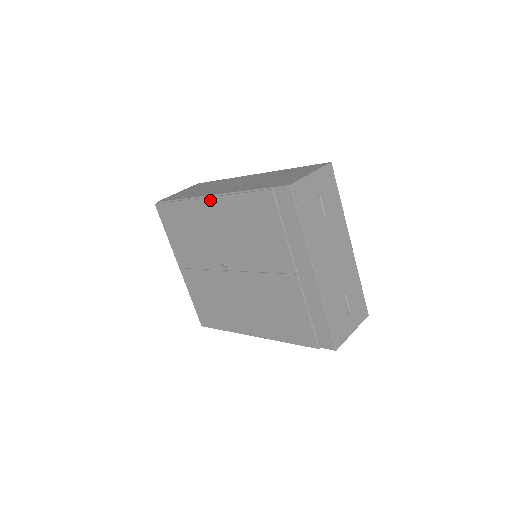
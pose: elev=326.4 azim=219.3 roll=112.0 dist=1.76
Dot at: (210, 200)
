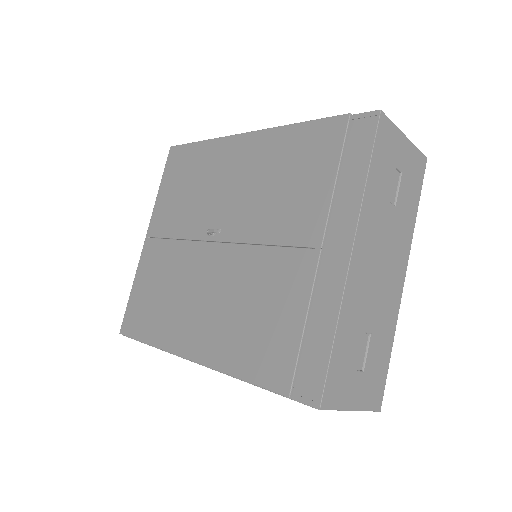
Dot at: (248, 135)
